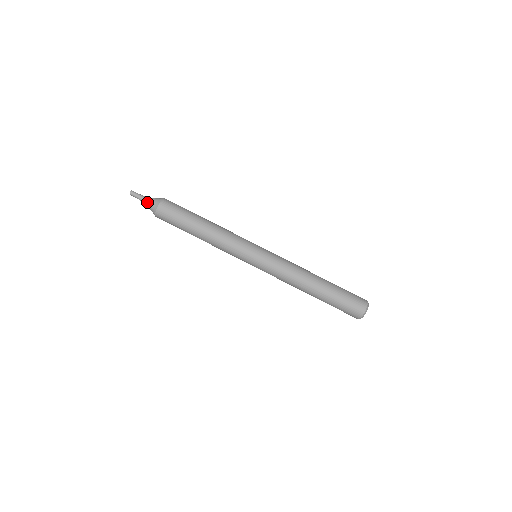
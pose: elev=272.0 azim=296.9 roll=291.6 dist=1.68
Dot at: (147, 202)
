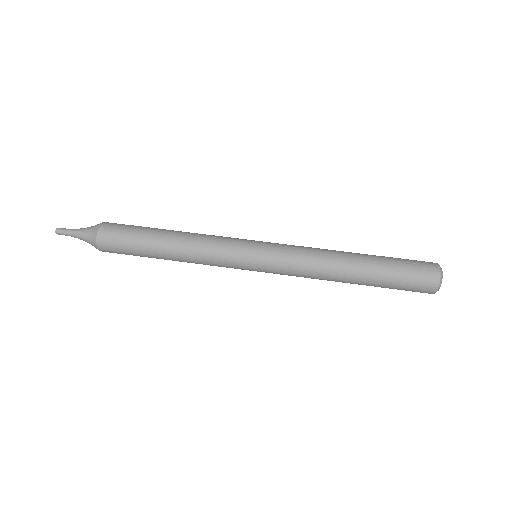
Dot at: (82, 231)
